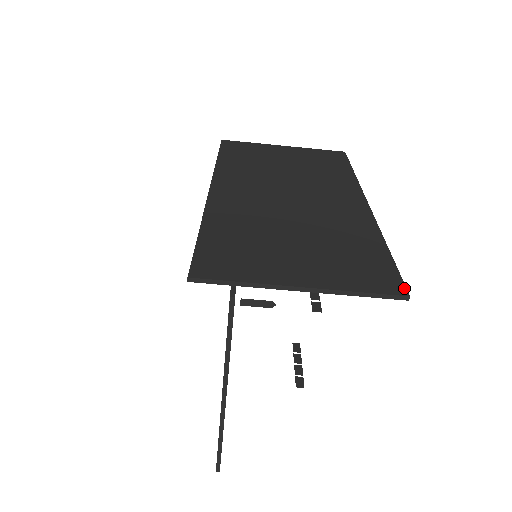
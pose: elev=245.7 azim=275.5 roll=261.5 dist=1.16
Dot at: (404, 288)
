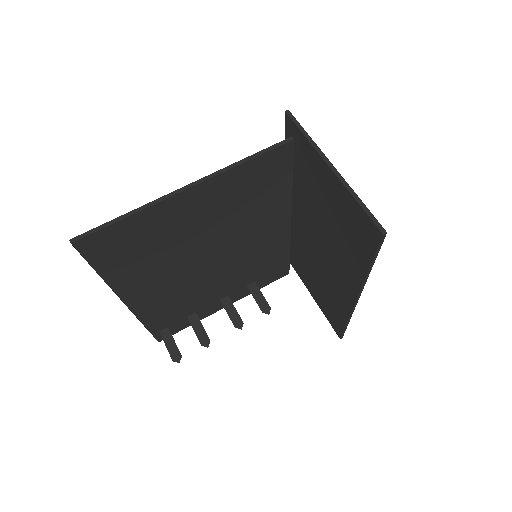
Dot at: (384, 236)
